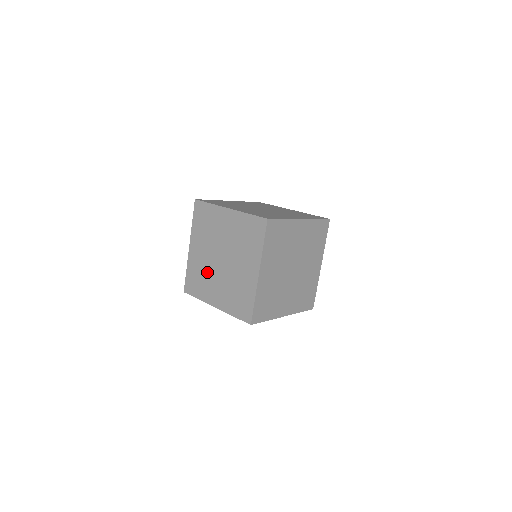
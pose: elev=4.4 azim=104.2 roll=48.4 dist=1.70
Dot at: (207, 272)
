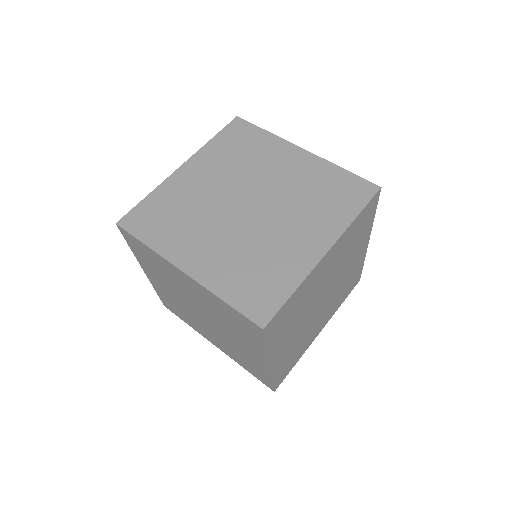
Dot at: (187, 312)
